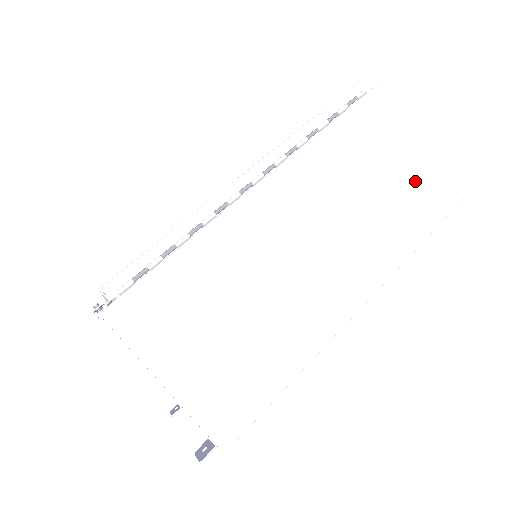
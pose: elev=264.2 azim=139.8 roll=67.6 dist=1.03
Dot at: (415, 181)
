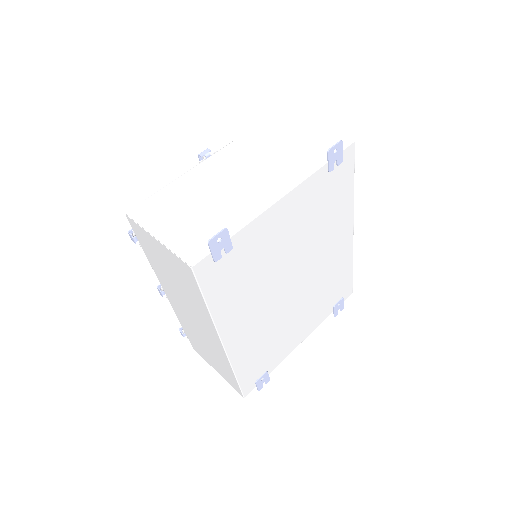
Dot at: occluded
